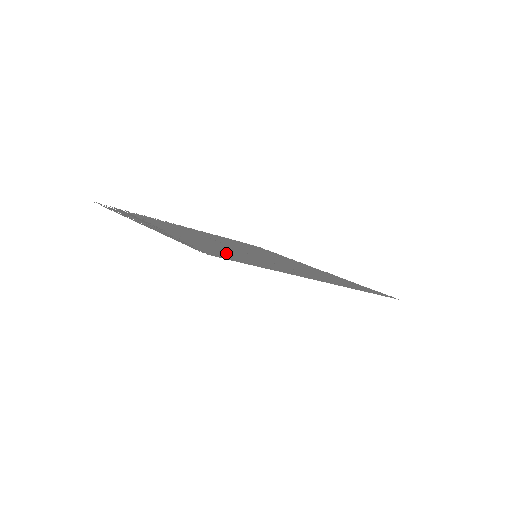
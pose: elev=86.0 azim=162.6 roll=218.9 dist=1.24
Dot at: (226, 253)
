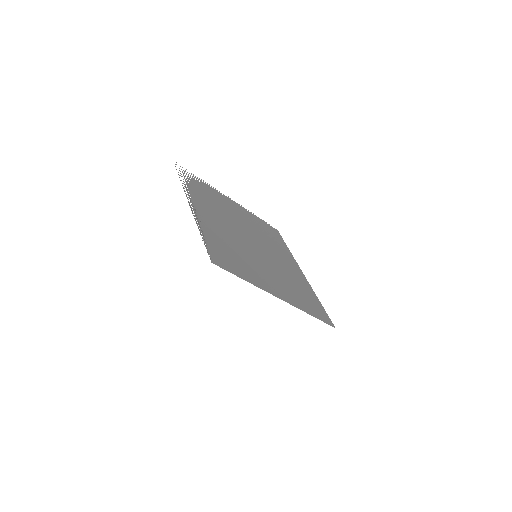
Dot at: (229, 256)
